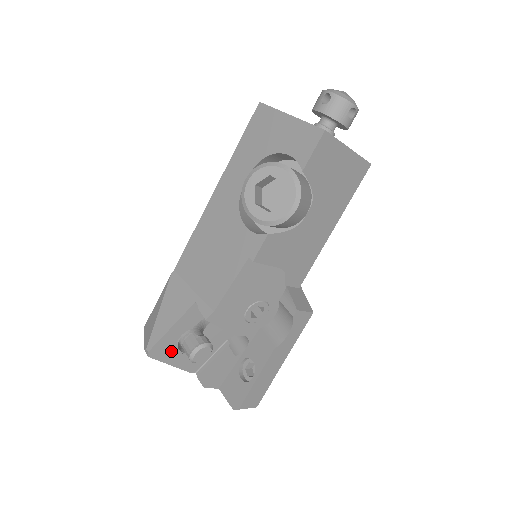
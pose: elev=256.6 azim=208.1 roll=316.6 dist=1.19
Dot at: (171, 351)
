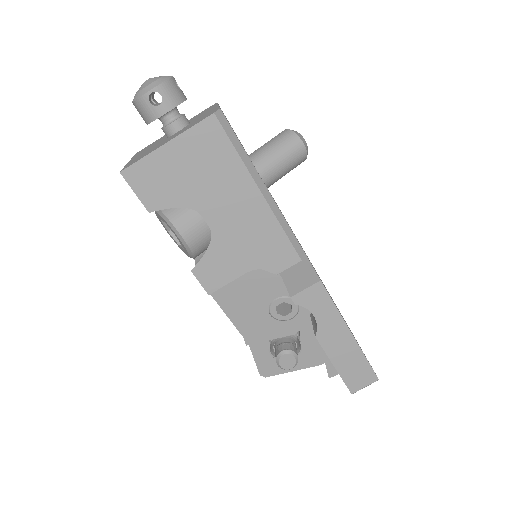
Dot at: occluded
